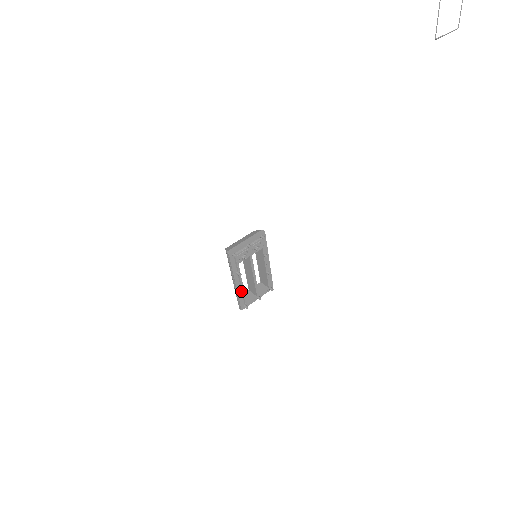
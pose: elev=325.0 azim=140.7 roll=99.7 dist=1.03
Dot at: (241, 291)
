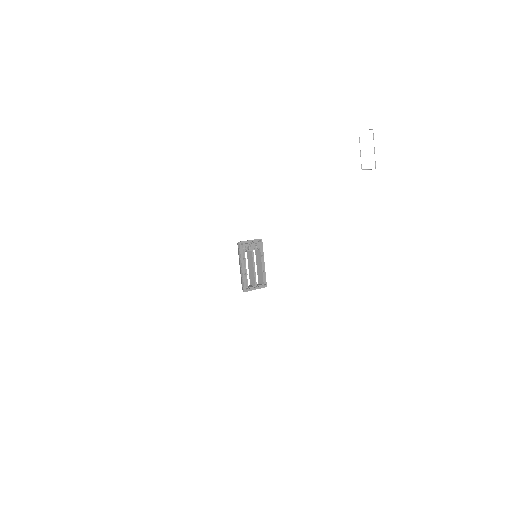
Dot at: (245, 274)
